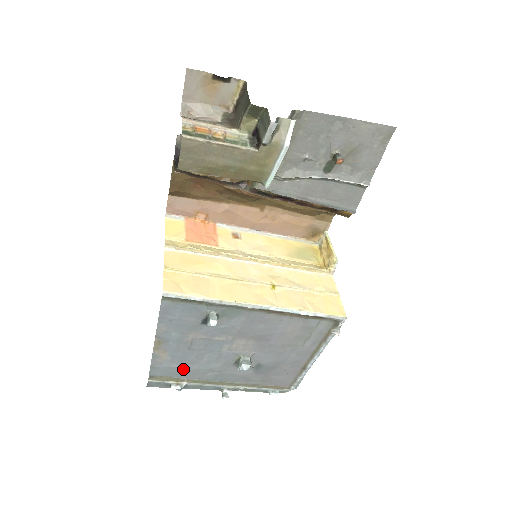
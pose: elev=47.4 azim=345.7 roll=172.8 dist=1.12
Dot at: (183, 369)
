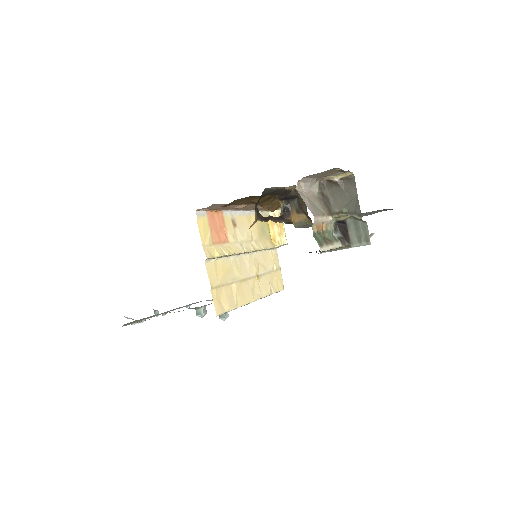
Dot at: occluded
